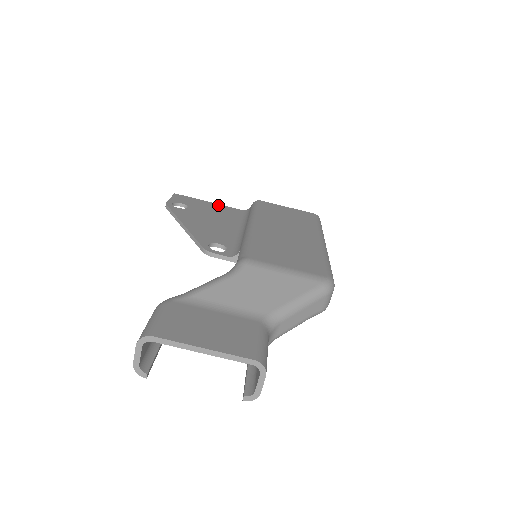
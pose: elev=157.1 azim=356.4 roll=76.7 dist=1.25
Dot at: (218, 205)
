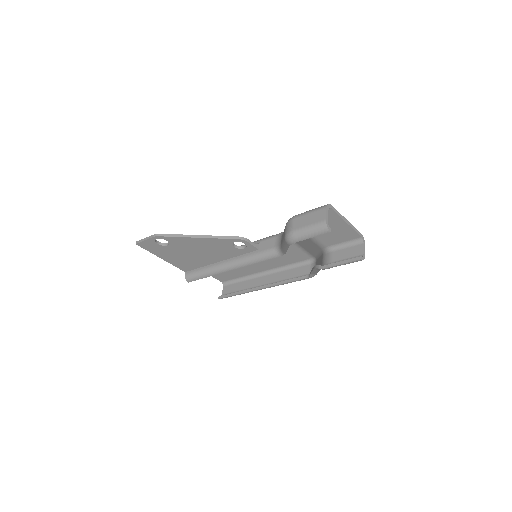
Dot at: occluded
